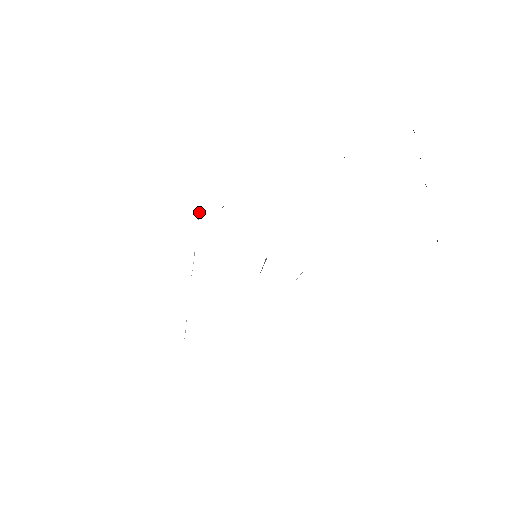
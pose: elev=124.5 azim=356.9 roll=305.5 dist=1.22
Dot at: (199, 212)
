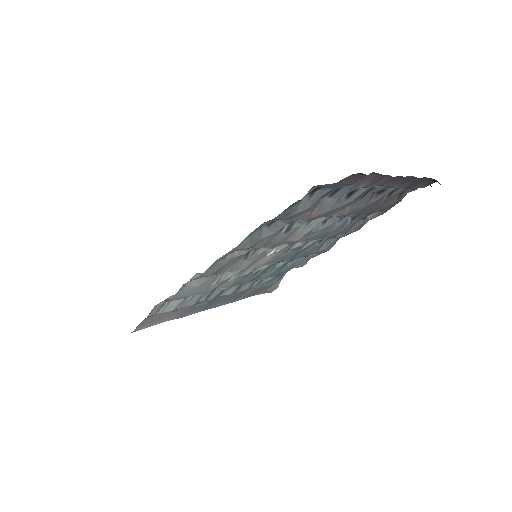
Dot at: occluded
